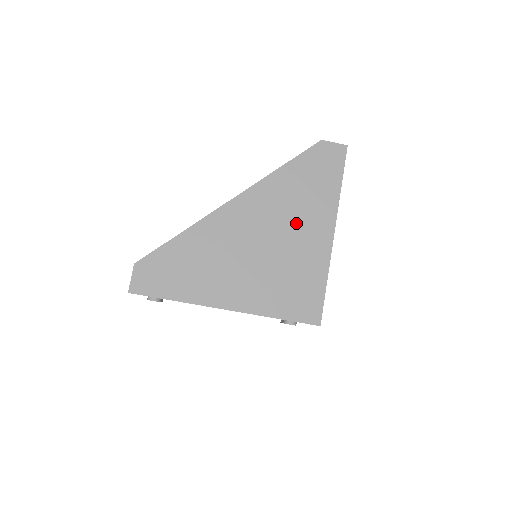
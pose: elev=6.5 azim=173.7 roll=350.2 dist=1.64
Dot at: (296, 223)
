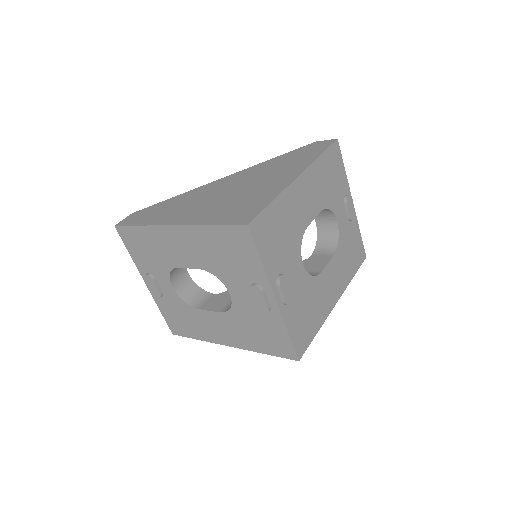
Dot at: (267, 177)
